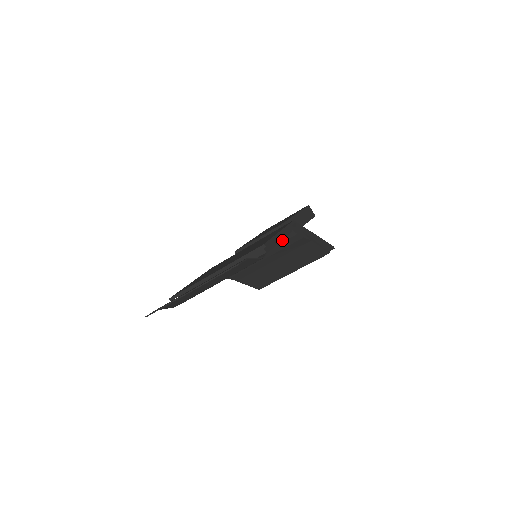
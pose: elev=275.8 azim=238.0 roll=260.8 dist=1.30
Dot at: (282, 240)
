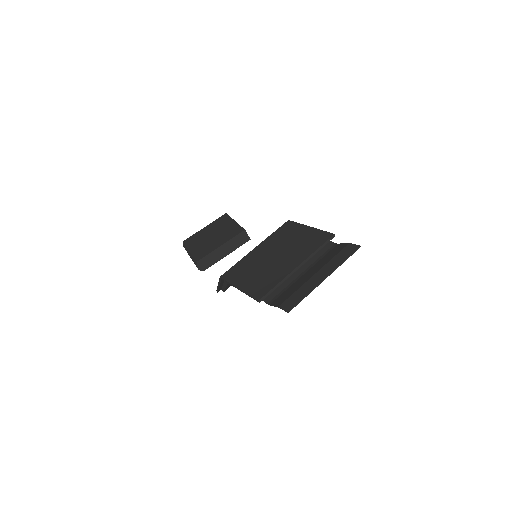
Dot at: occluded
